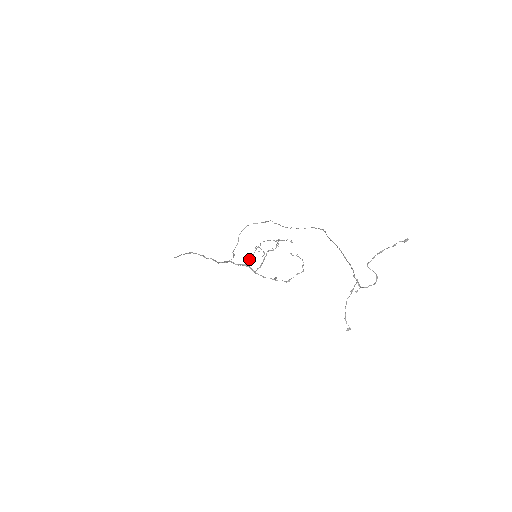
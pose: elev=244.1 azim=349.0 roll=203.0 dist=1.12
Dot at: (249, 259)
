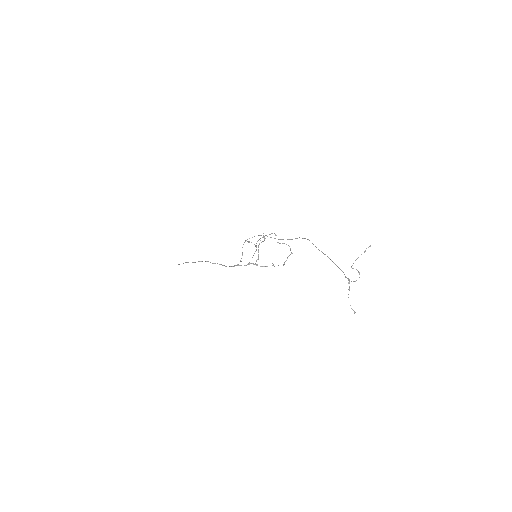
Dot at: occluded
